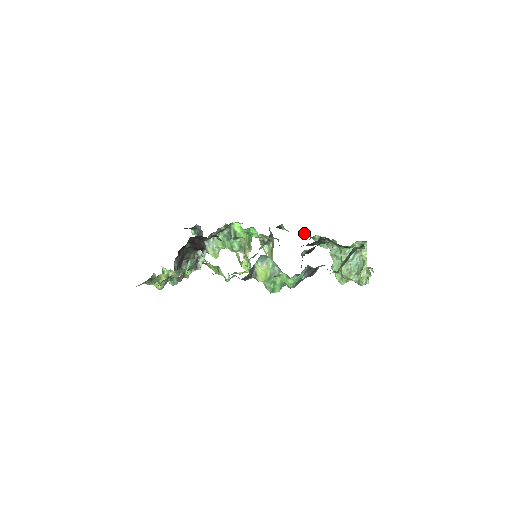
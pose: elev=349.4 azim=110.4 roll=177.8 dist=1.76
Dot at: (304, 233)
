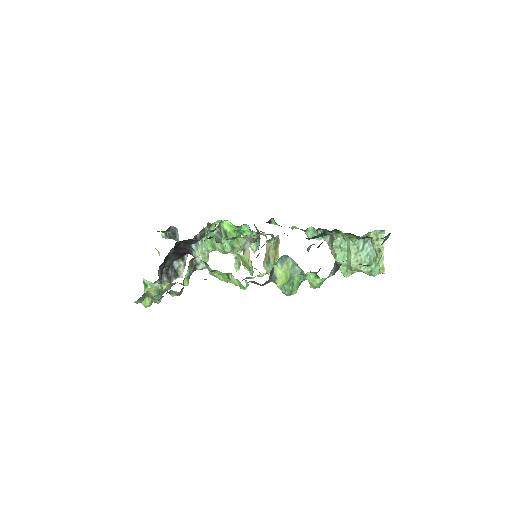
Dot at: (294, 226)
